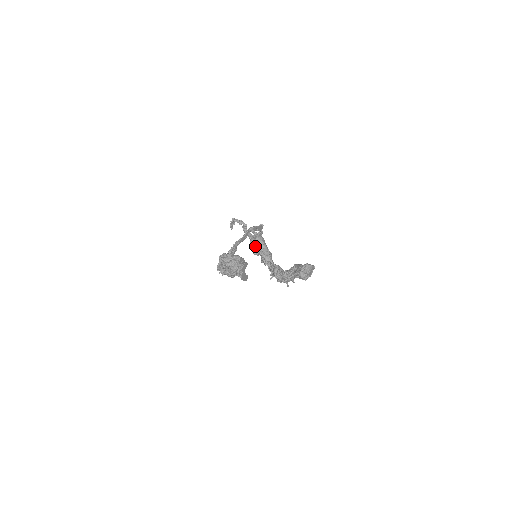
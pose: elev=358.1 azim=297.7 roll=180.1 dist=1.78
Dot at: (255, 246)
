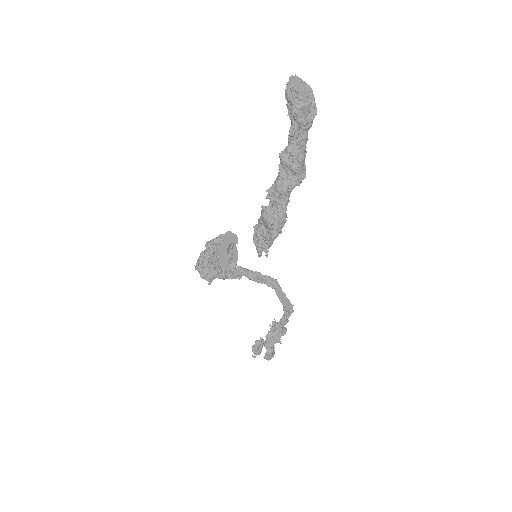
Dot at: occluded
